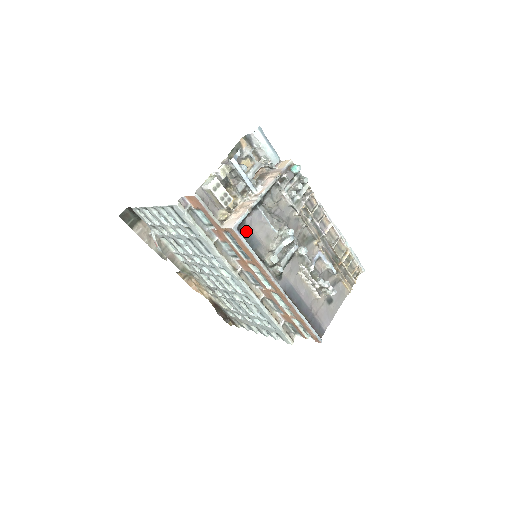
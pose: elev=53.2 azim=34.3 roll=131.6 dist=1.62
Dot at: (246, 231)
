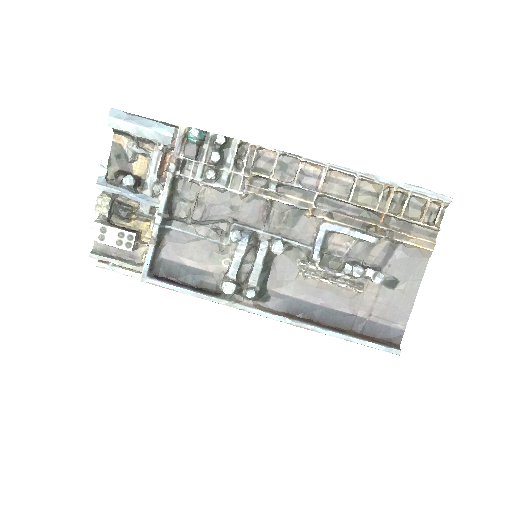
Dot at: (170, 268)
